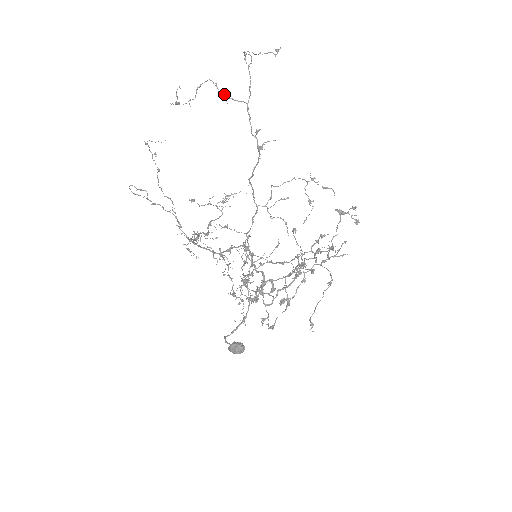
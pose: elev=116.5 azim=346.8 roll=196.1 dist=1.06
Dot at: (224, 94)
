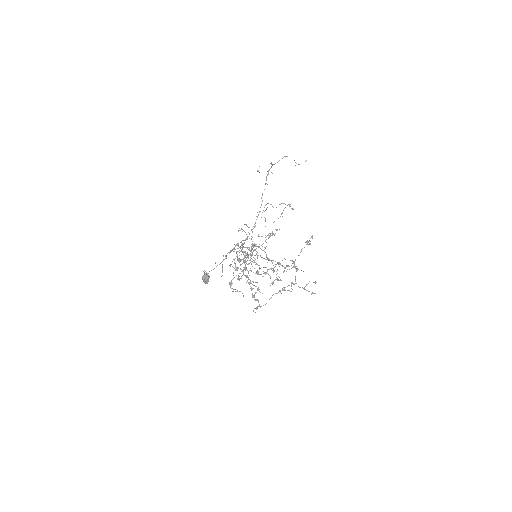
Dot at: (271, 163)
